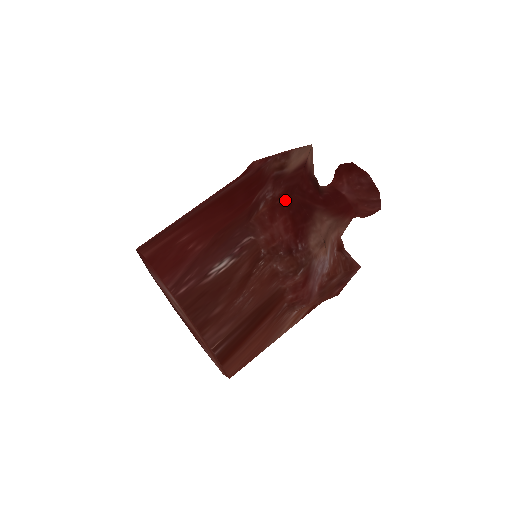
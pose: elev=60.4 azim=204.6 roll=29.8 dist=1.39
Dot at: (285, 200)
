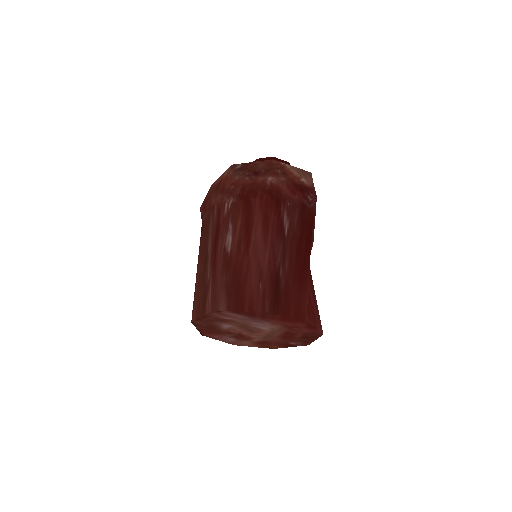
Dot at: occluded
